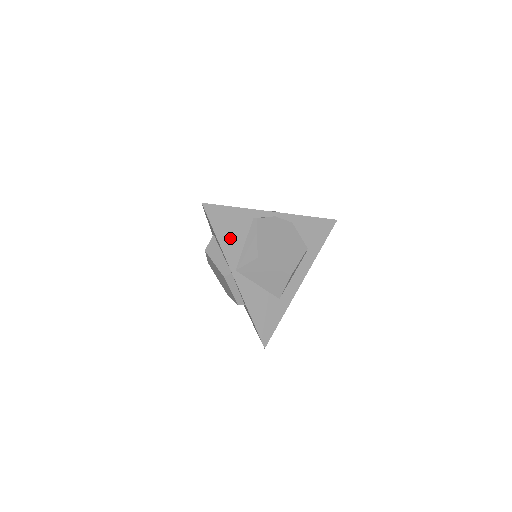
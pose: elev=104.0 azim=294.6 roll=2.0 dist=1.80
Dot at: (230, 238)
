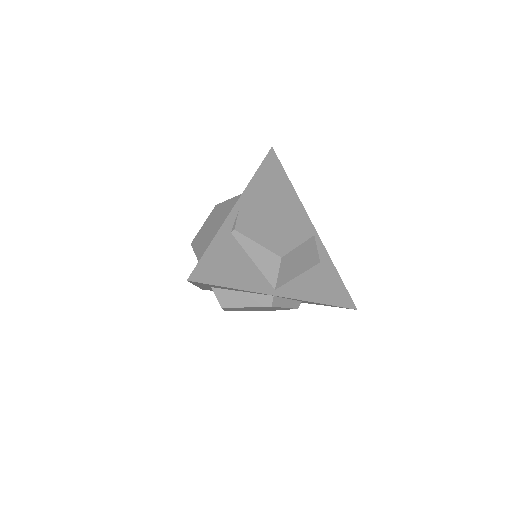
Dot at: (240, 273)
